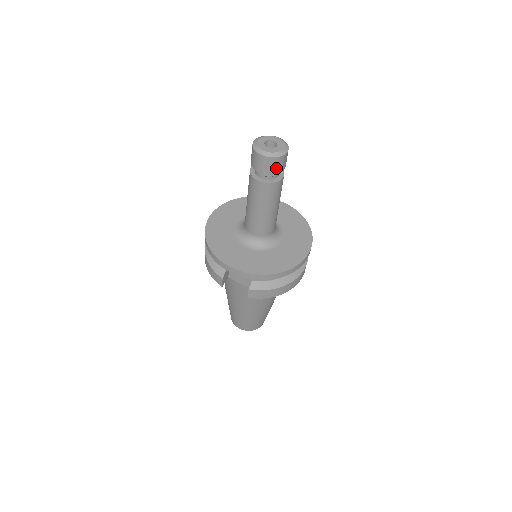
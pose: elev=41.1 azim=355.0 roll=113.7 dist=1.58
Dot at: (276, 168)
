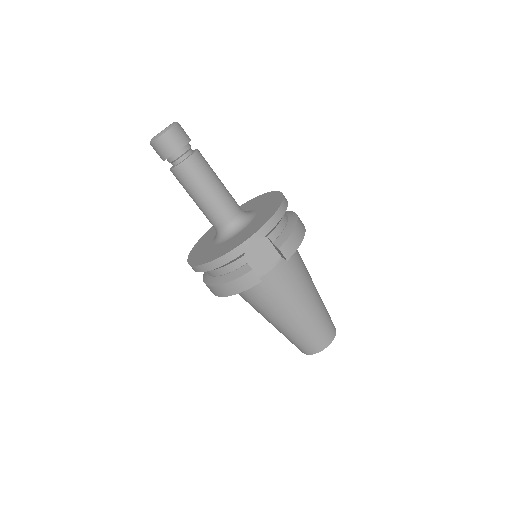
Dot at: (184, 136)
